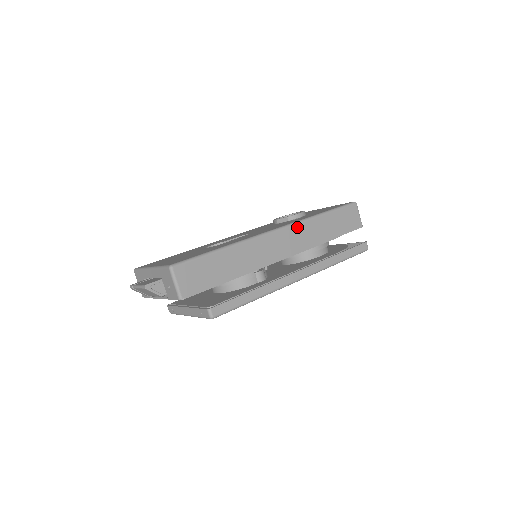
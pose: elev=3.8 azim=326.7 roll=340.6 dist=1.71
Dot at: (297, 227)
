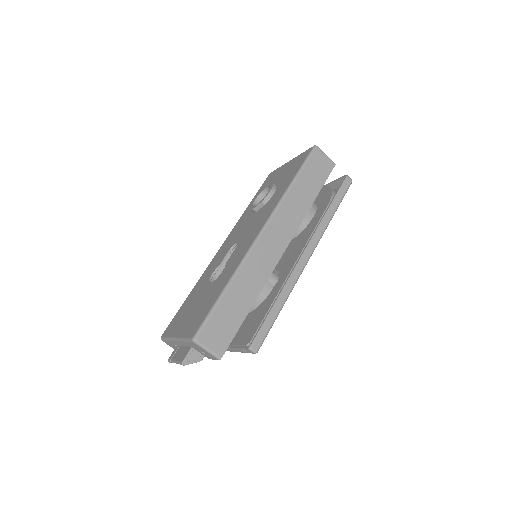
Dot at: (278, 214)
